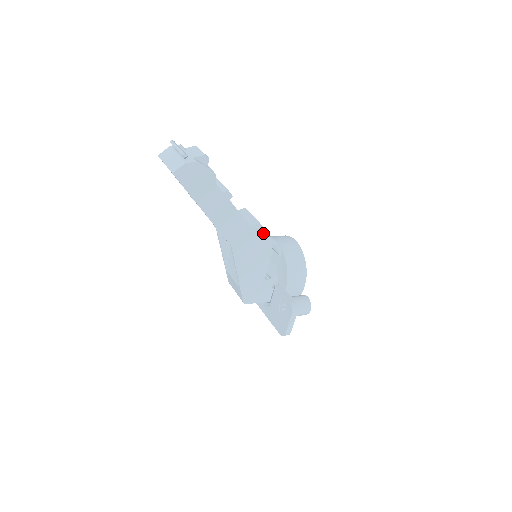
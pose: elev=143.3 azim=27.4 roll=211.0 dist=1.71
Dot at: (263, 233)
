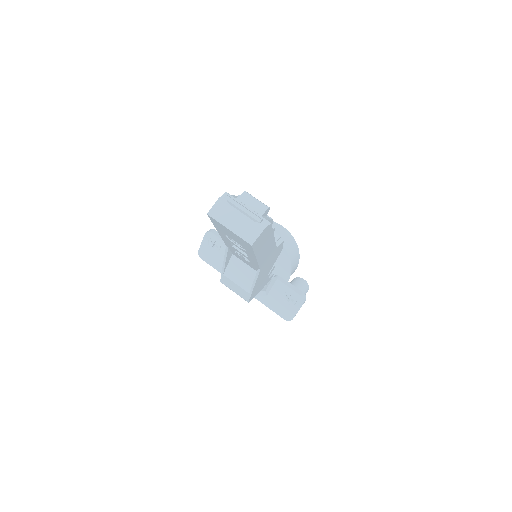
Dot at: (282, 244)
